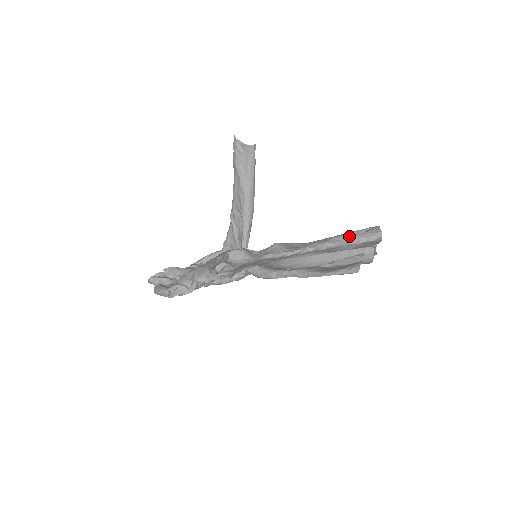
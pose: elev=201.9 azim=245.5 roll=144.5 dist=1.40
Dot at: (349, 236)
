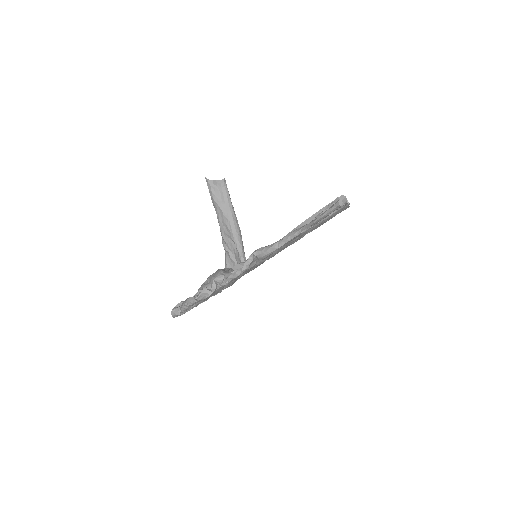
Dot at: occluded
